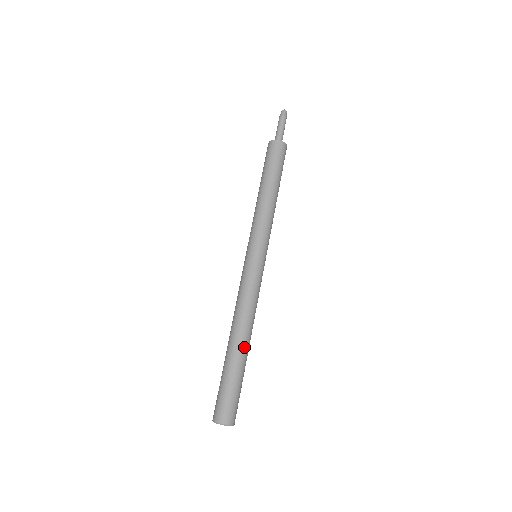
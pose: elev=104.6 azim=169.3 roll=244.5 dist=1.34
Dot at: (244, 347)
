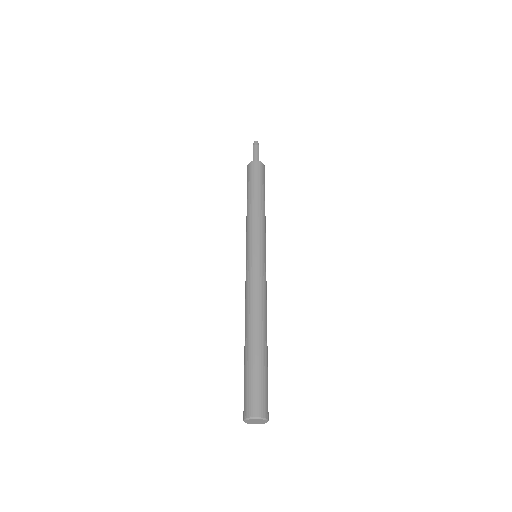
Dot at: (253, 335)
